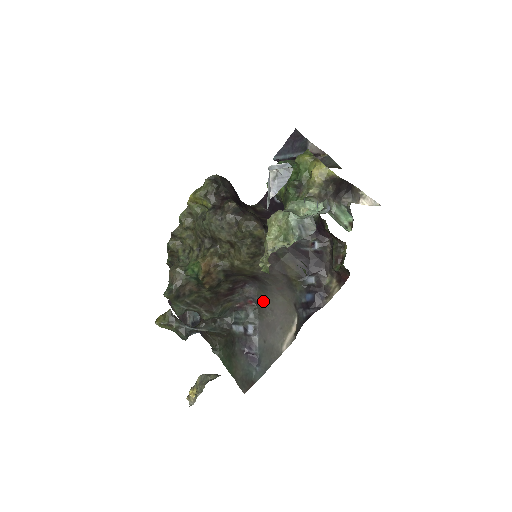
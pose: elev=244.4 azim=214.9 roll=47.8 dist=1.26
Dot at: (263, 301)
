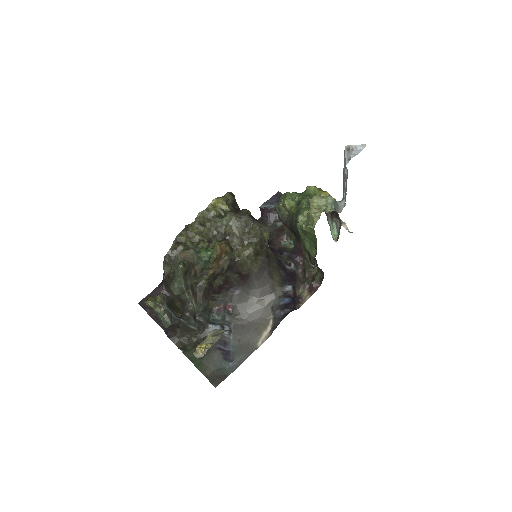
Dot at: (242, 305)
